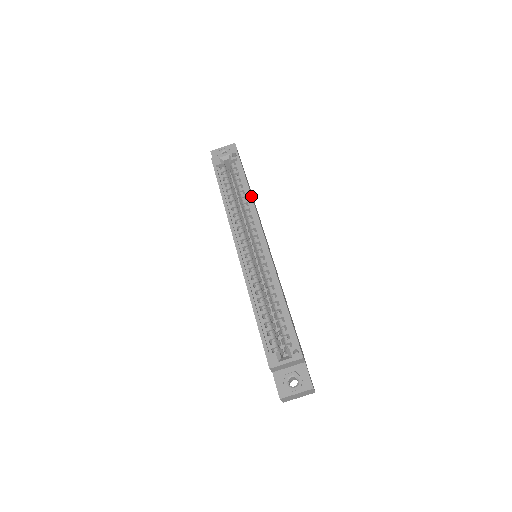
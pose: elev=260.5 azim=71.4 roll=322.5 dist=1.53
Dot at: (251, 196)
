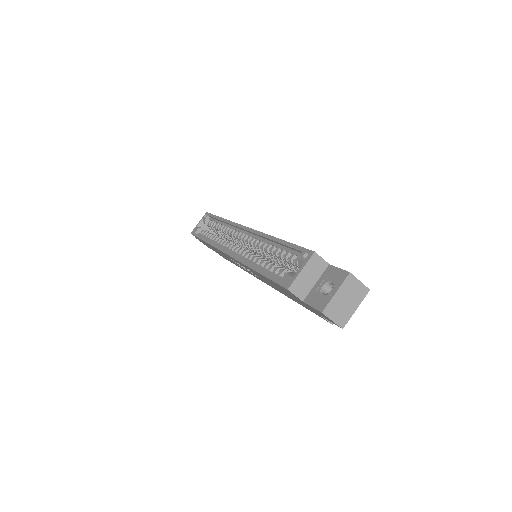
Dot at: (225, 219)
